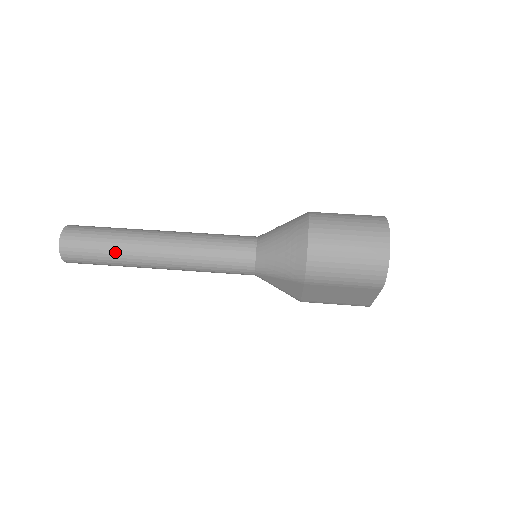
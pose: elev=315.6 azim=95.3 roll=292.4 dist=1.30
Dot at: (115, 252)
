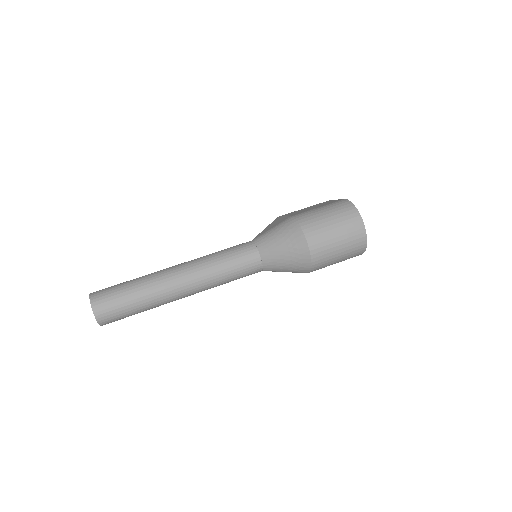
Dot at: (148, 305)
